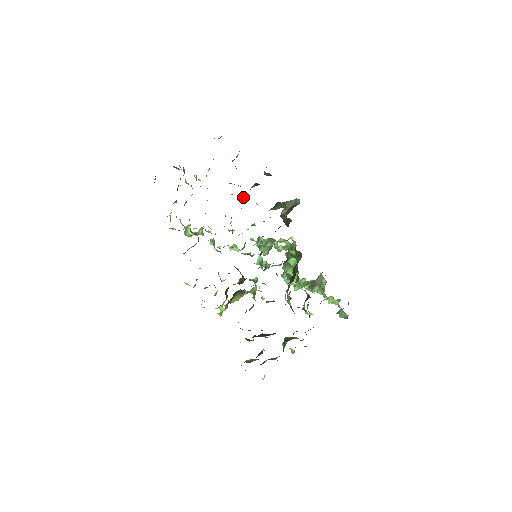
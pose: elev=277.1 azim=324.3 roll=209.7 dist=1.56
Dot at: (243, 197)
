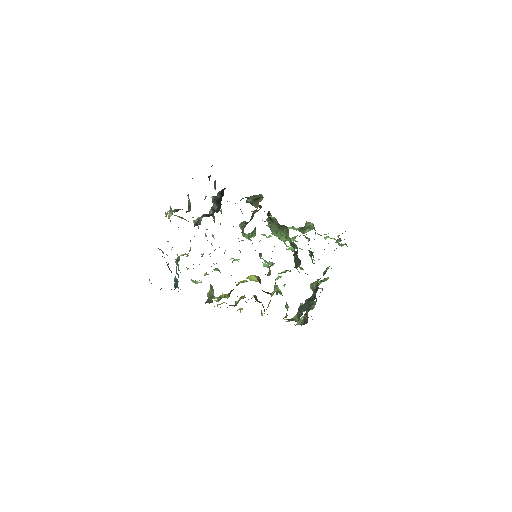
Dot at: (209, 213)
